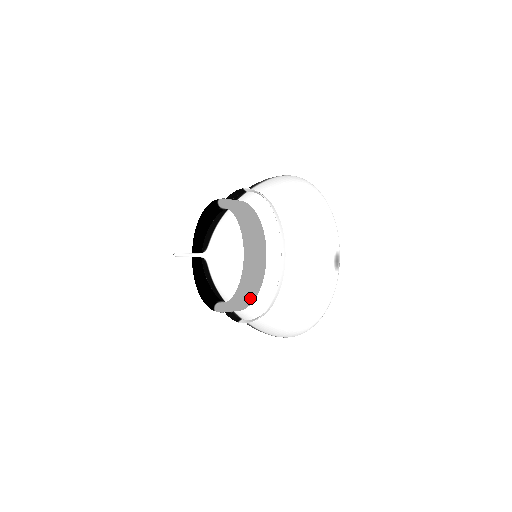
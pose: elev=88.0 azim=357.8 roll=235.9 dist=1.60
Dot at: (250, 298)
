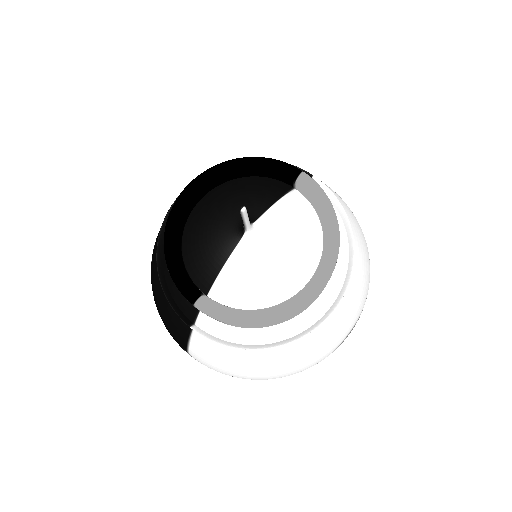
Dot at: (266, 325)
